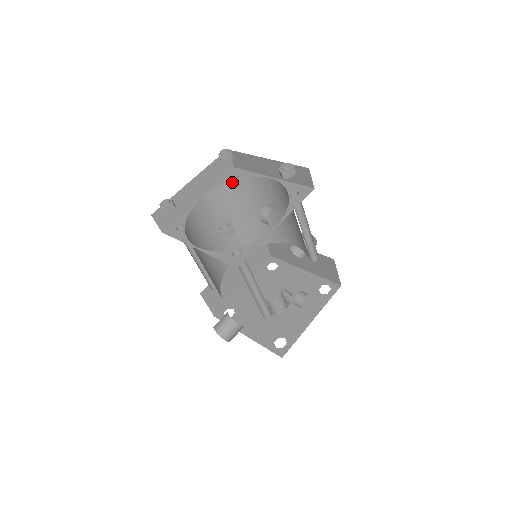
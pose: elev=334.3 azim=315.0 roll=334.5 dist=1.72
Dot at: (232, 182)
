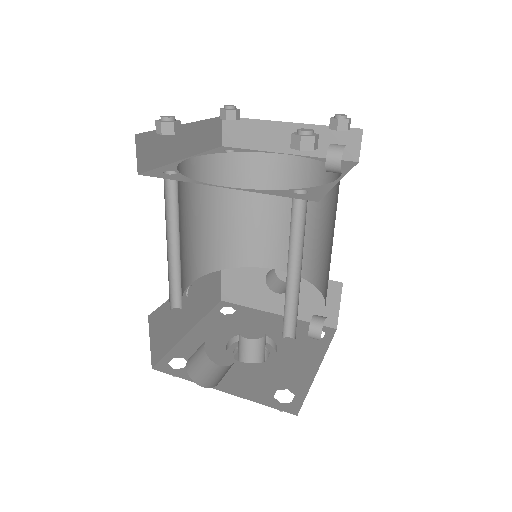
Dot at: (227, 154)
